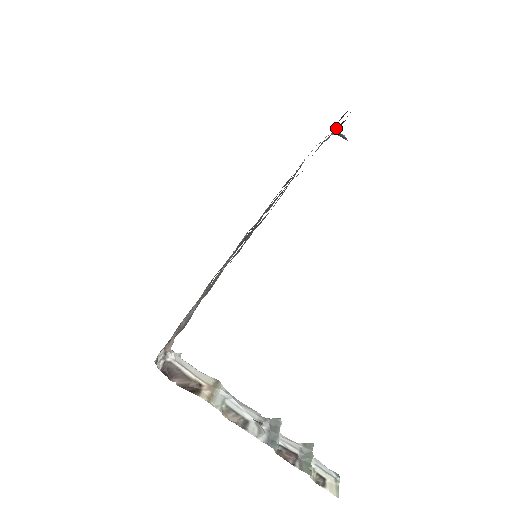
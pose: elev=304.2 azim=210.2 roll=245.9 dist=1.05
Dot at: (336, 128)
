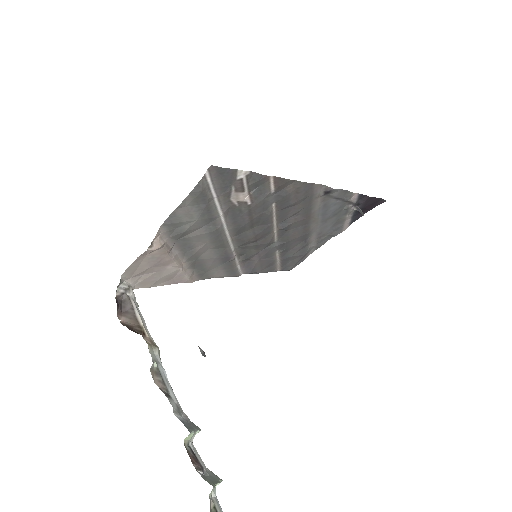
Dot at: (359, 202)
